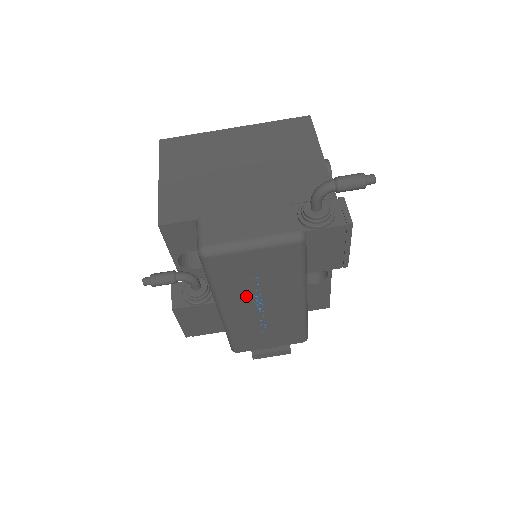
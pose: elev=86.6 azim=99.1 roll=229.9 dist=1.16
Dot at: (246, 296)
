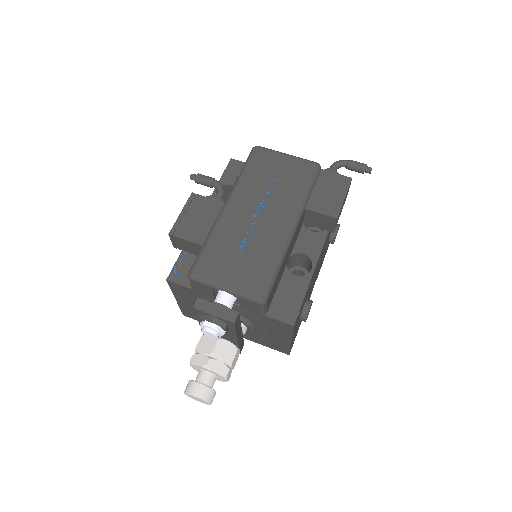
Dot at: (255, 195)
